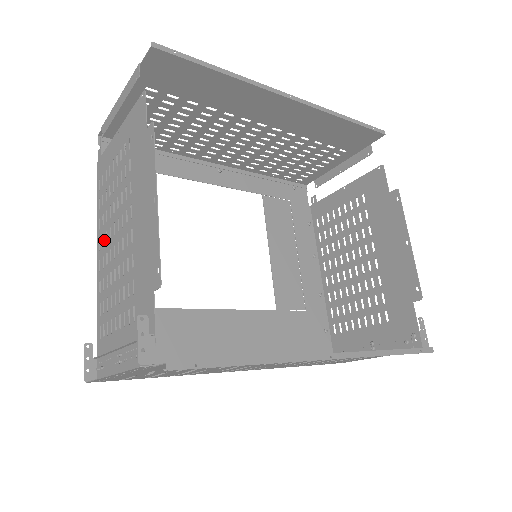
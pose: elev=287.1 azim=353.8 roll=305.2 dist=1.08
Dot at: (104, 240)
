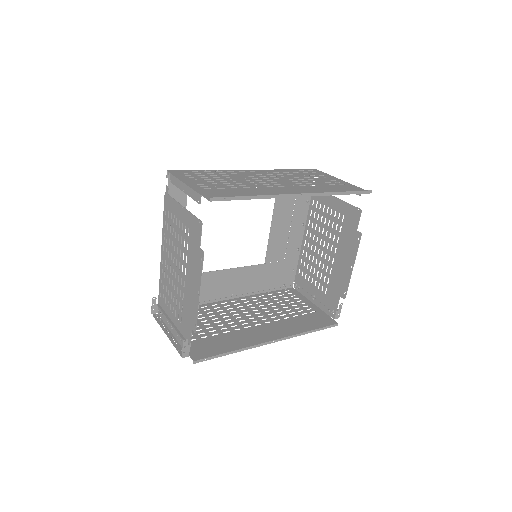
Dot at: (167, 253)
